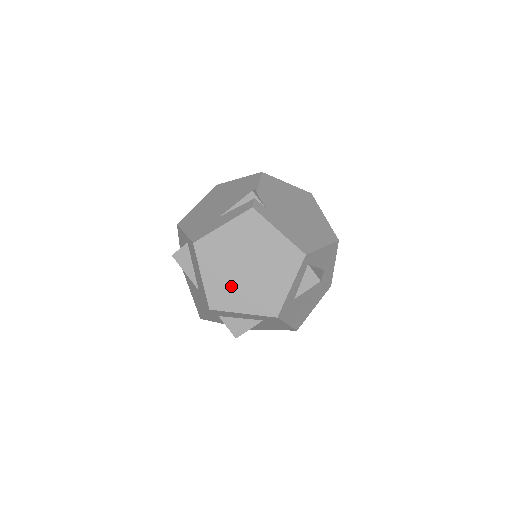
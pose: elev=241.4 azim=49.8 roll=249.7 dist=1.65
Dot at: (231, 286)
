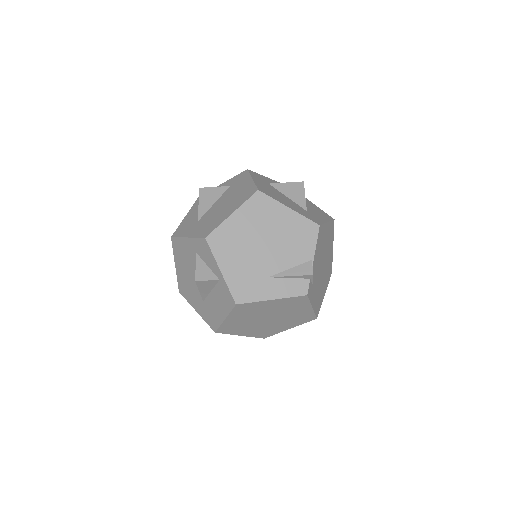
Dot at: (245, 325)
